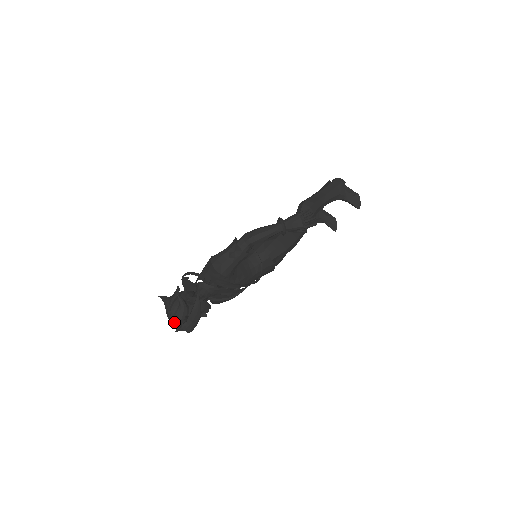
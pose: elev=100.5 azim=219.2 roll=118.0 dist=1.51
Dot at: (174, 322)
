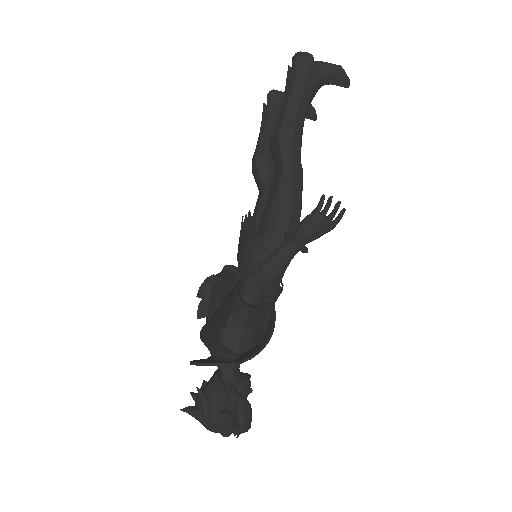
Dot at: (224, 436)
